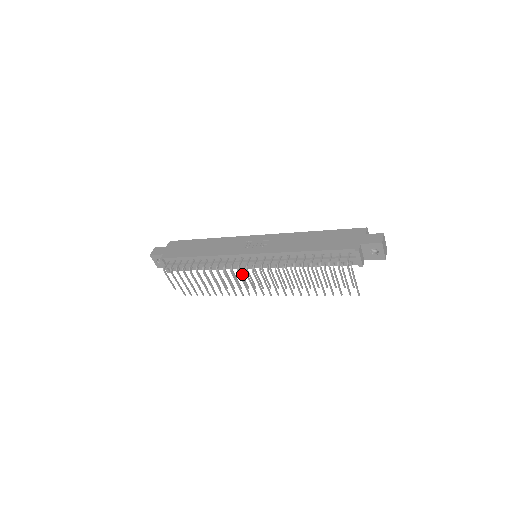
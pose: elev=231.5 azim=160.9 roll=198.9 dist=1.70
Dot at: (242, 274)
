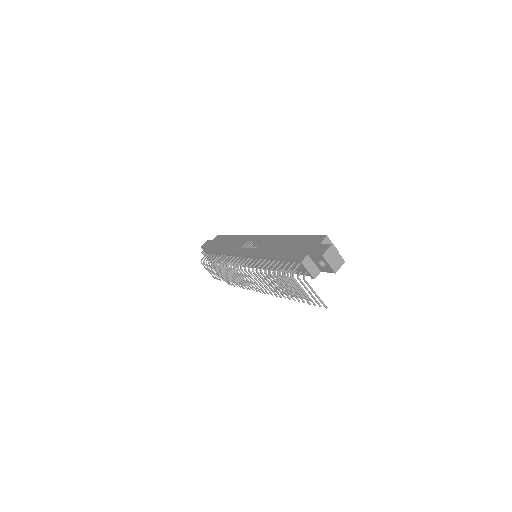
Dot at: (239, 273)
